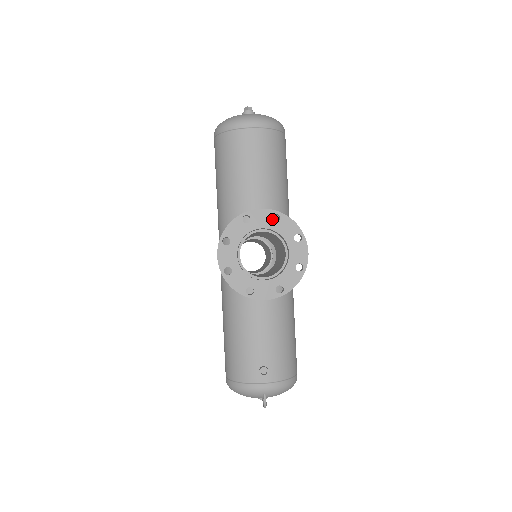
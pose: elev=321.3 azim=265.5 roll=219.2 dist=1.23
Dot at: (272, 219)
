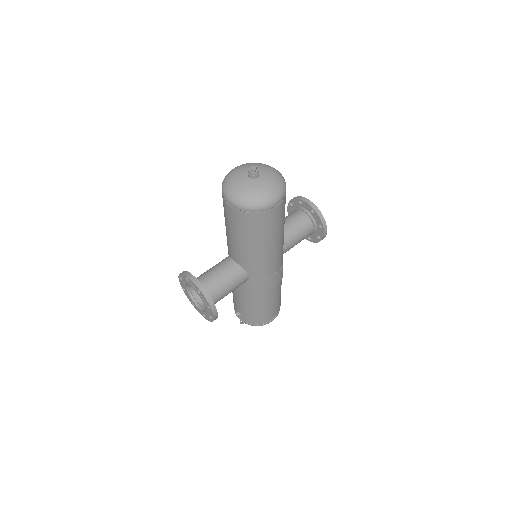
Dot at: (197, 290)
